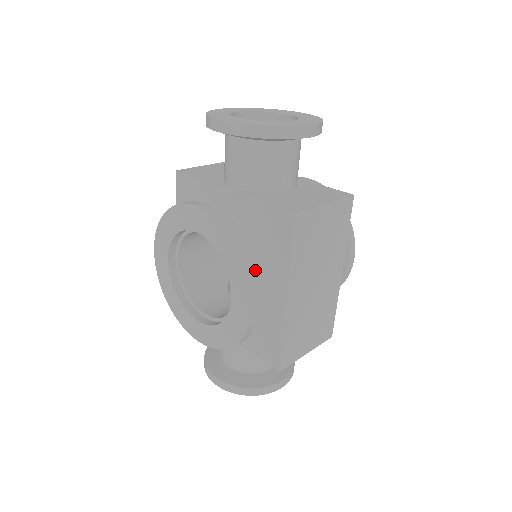
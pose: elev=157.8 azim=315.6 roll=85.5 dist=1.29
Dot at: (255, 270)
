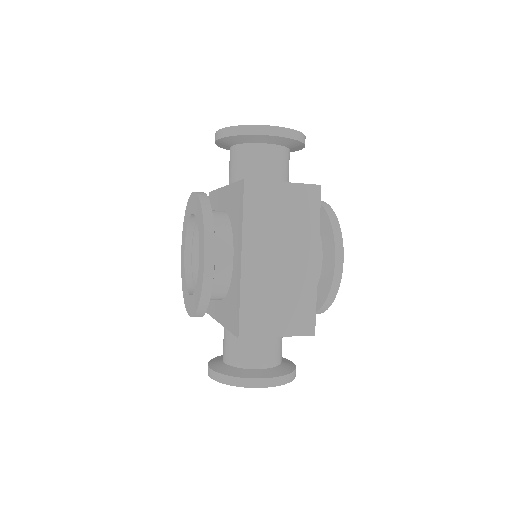
Dot at: (213, 227)
